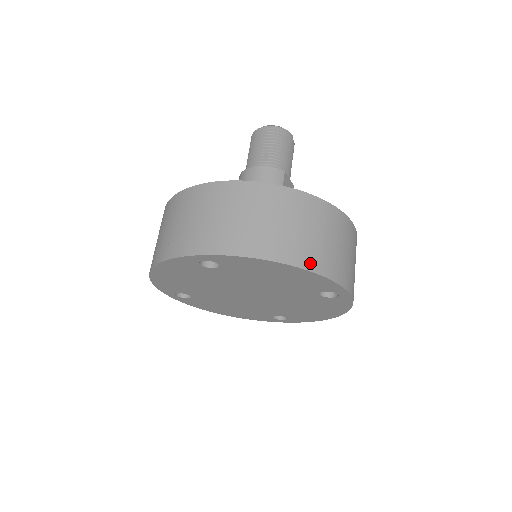
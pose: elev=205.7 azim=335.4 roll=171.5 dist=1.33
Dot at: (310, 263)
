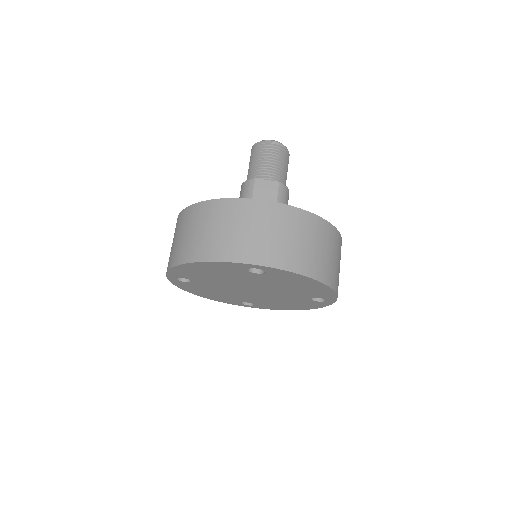
Dot at: (199, 256)
